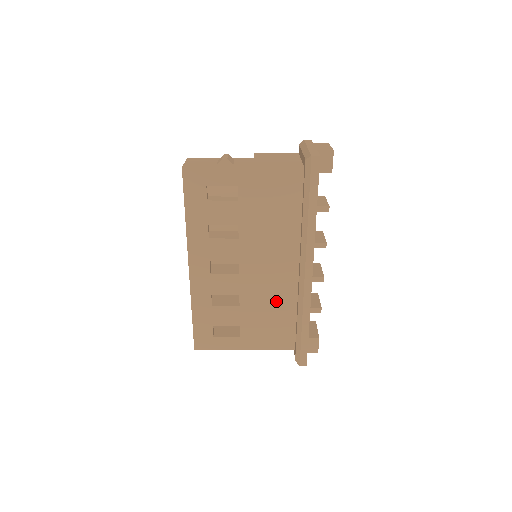
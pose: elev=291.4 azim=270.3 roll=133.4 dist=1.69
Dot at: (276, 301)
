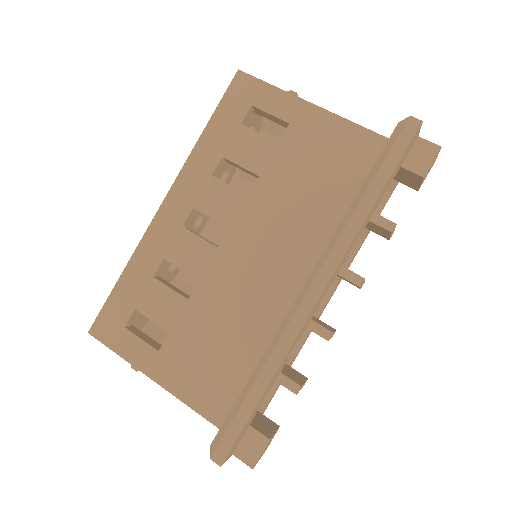
Dot at: (242, 322)
